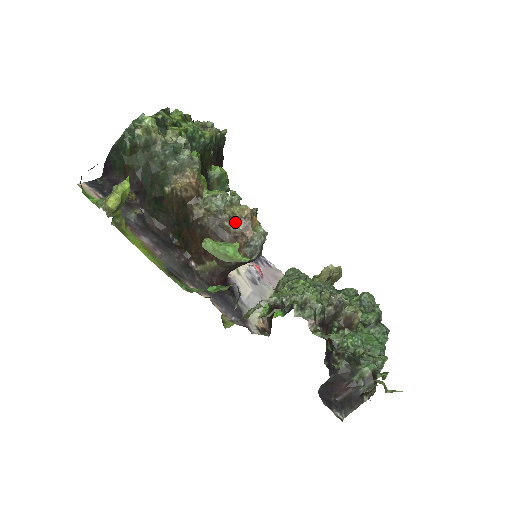
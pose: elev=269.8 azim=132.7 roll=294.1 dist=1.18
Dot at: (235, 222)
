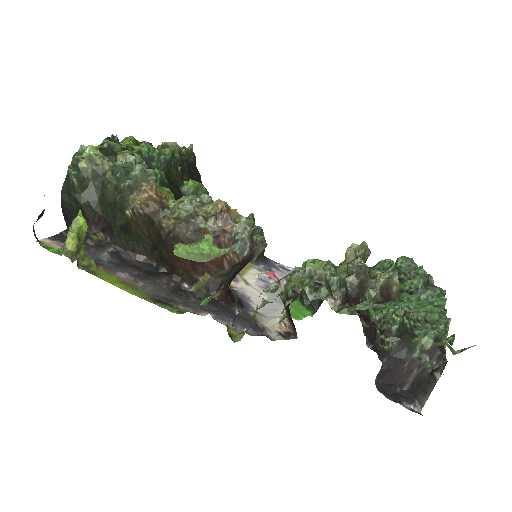
Dot at: (211, 221)
